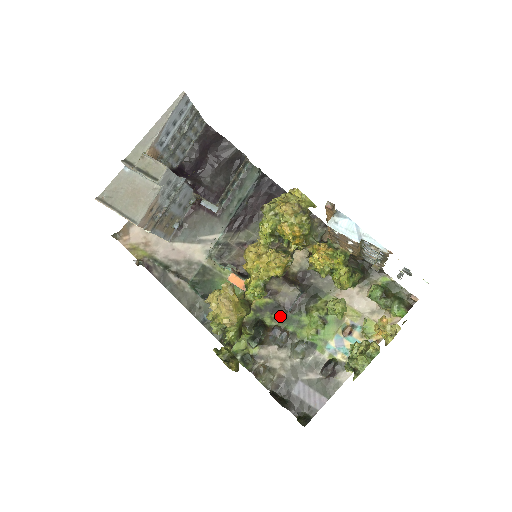
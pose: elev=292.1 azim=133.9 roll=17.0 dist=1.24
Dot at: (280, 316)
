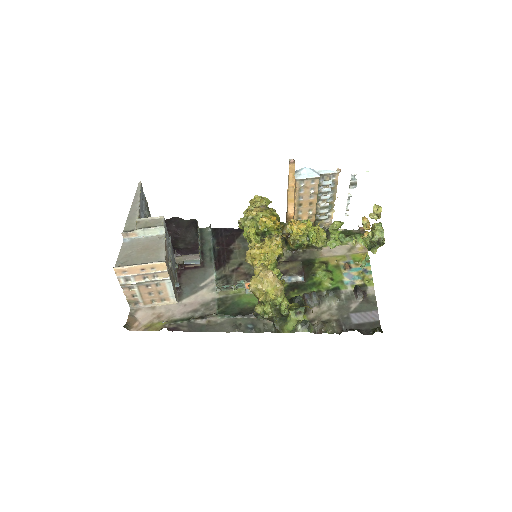
Dot at: (300, 288)
